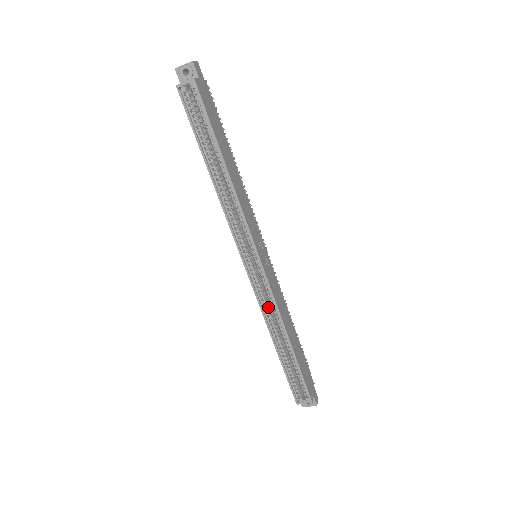
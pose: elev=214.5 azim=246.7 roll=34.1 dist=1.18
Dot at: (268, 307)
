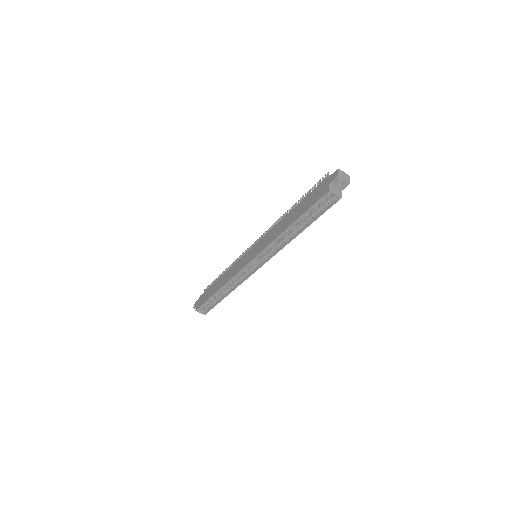
Dot at: (235, 279)
